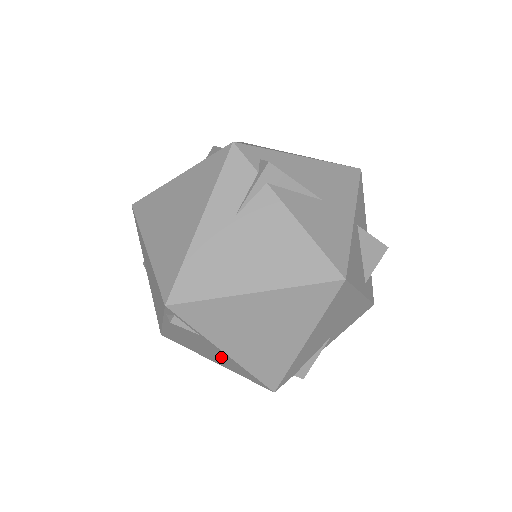
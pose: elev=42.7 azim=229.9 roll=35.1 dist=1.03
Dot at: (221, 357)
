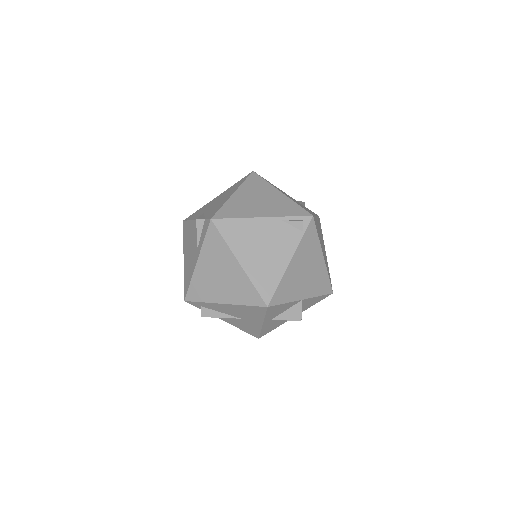
Dot at: occluded
